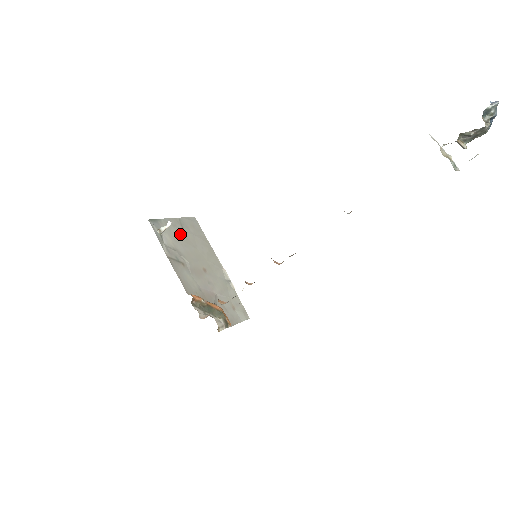
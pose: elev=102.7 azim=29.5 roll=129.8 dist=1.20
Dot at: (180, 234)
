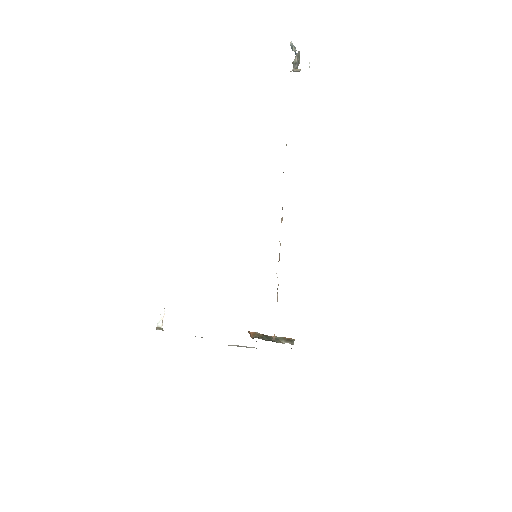
Dot at: occluded
